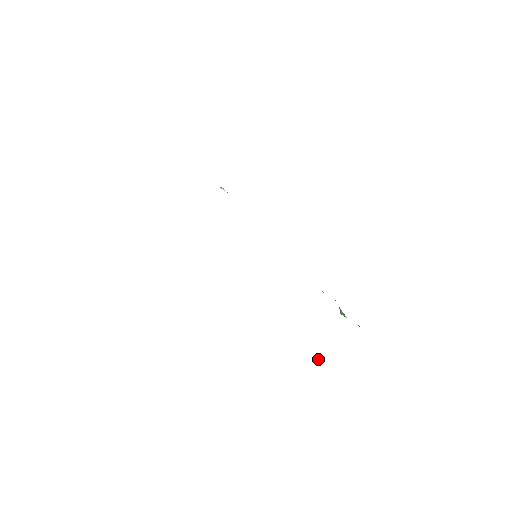
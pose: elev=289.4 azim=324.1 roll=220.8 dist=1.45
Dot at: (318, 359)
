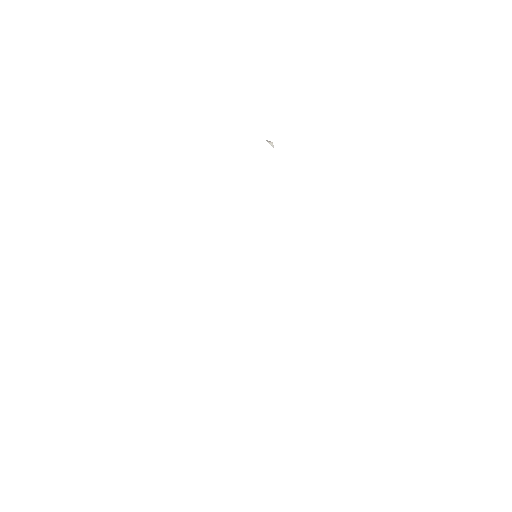
Dot at: occluded
